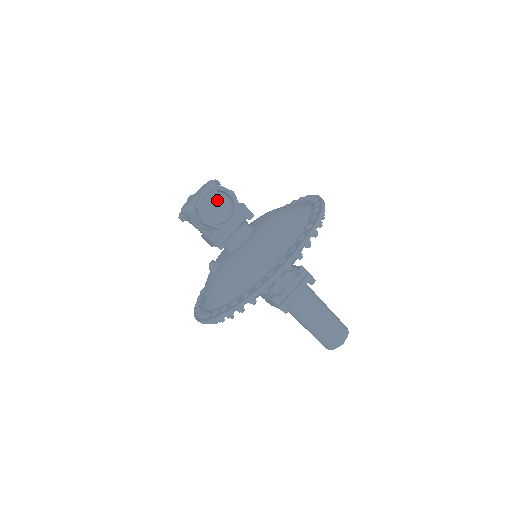
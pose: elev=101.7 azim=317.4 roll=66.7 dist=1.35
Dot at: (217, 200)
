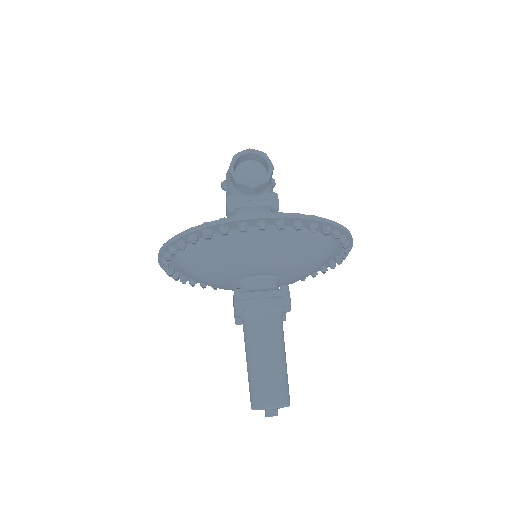
Dot at: (257, 170)
